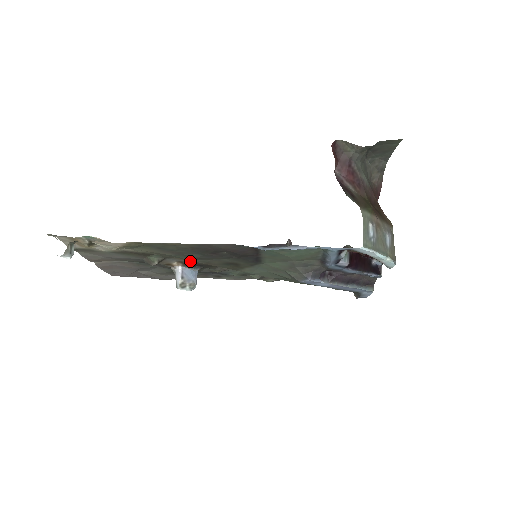
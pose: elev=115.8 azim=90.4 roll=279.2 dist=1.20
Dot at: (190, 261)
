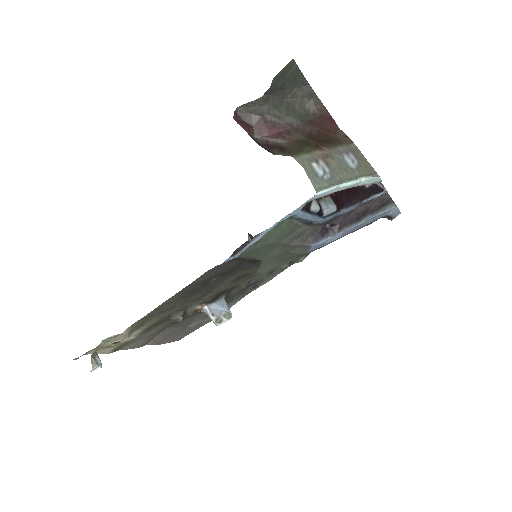
Dot at: (205, 299)
